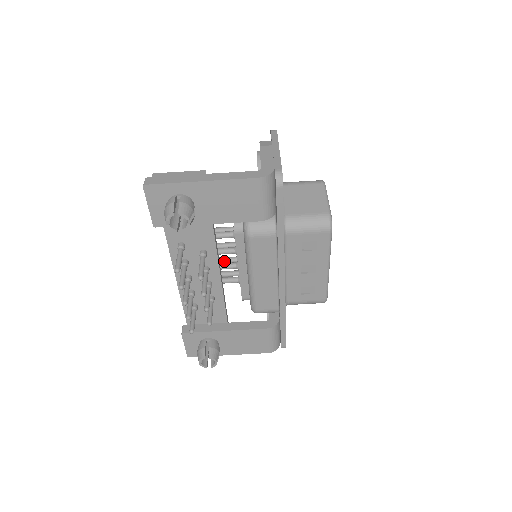
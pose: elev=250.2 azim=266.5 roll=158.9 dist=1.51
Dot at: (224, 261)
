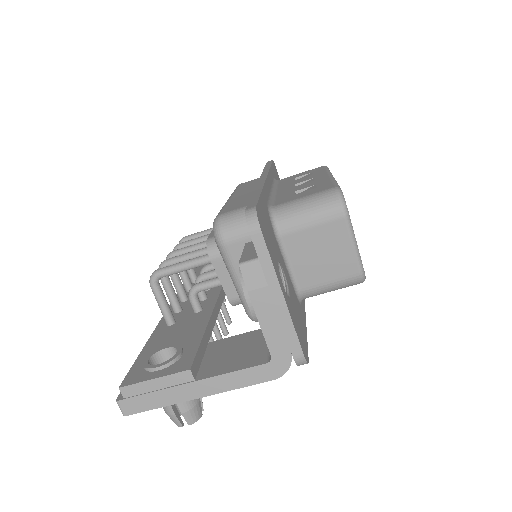
Dot at: occluded
